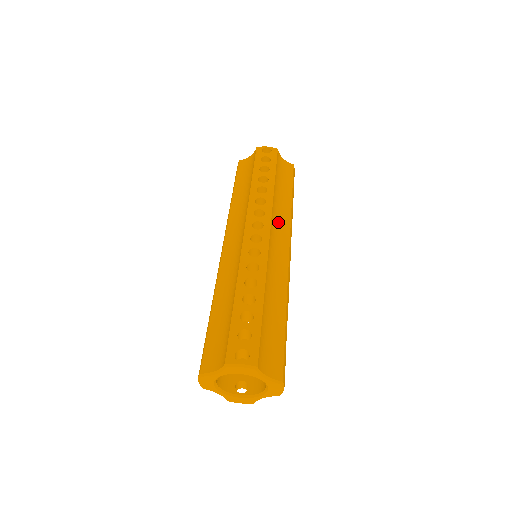
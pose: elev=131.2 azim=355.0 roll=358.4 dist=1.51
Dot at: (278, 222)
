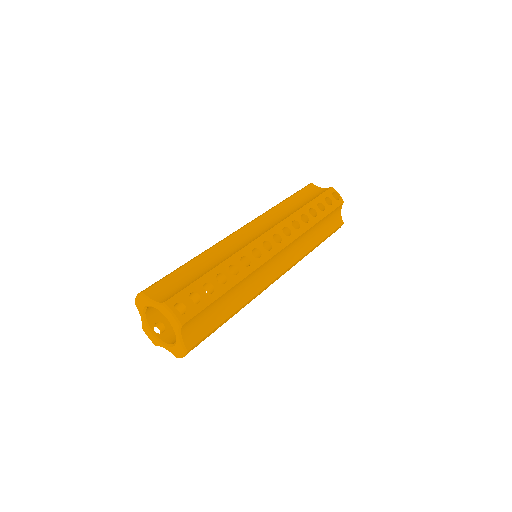
Dot at: (293, 250)
